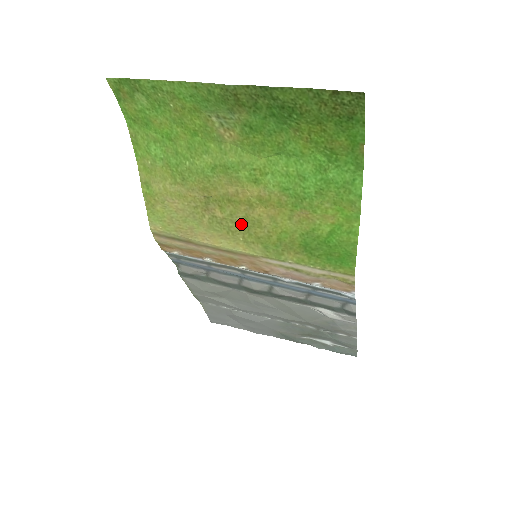
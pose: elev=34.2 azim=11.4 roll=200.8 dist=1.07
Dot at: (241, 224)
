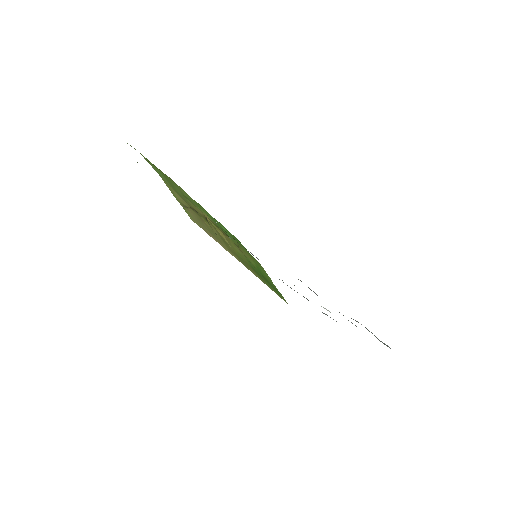
Dot at: (220, 237)
